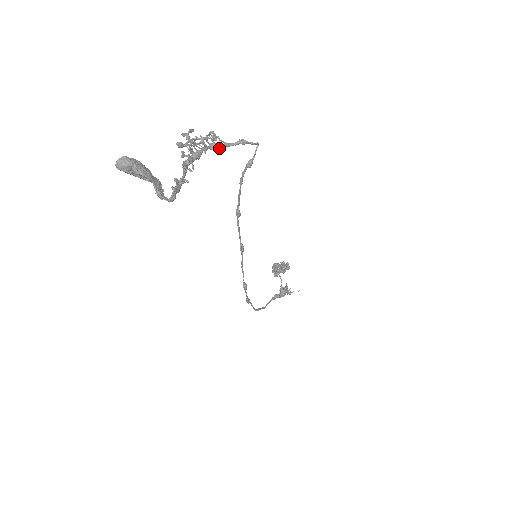
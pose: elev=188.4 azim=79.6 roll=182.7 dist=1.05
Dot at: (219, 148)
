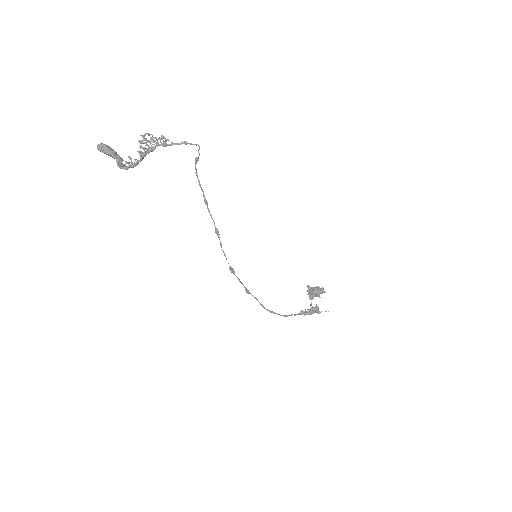
Dot at: (167, 145)
